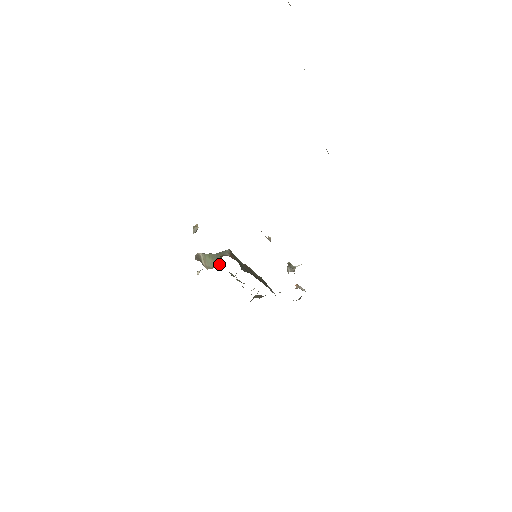
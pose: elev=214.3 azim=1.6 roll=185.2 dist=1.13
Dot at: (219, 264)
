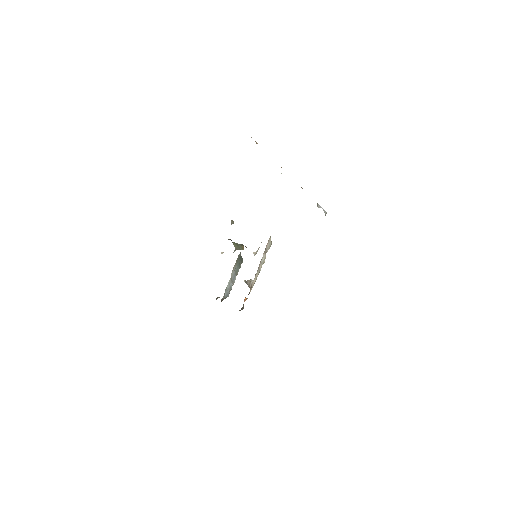
Dot at: (243, 249)
